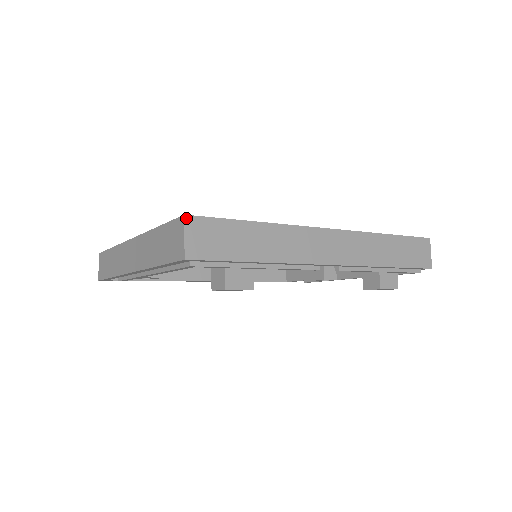
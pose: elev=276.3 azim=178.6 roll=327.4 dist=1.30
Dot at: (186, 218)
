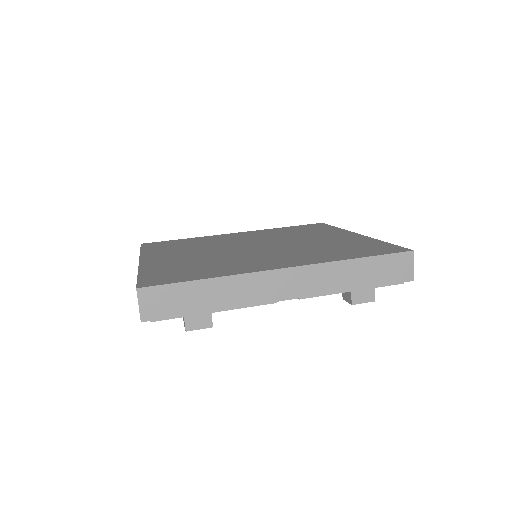
Dot at: (138, 291)
